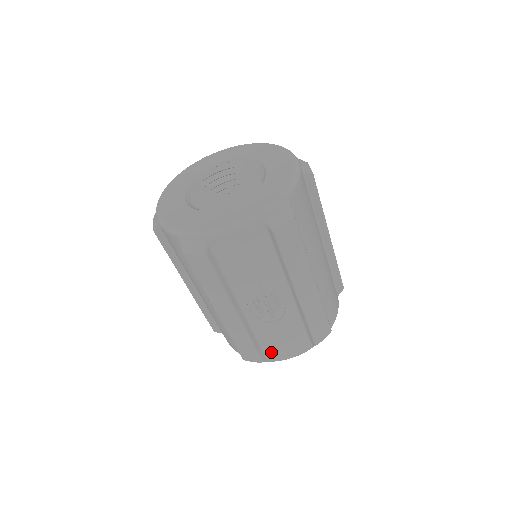
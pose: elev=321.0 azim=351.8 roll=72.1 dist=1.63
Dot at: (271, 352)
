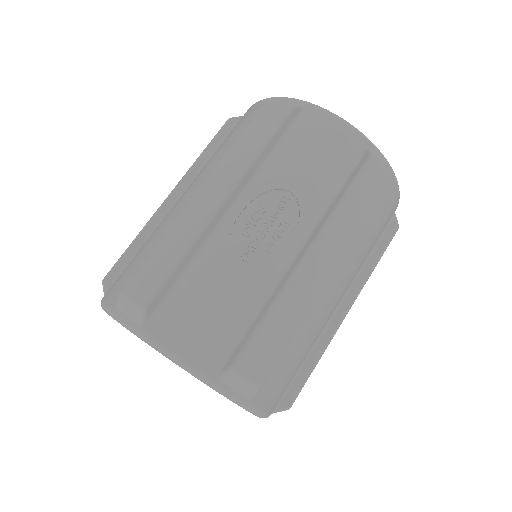
Dot at: (169, 313)
